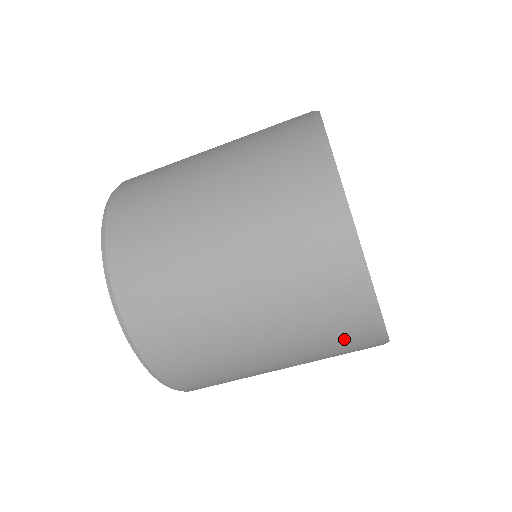
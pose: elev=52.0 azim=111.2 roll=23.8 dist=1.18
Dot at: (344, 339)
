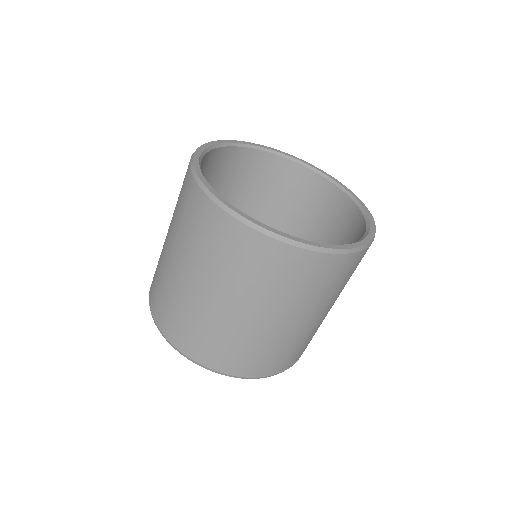
Dot at: (289, 271)
